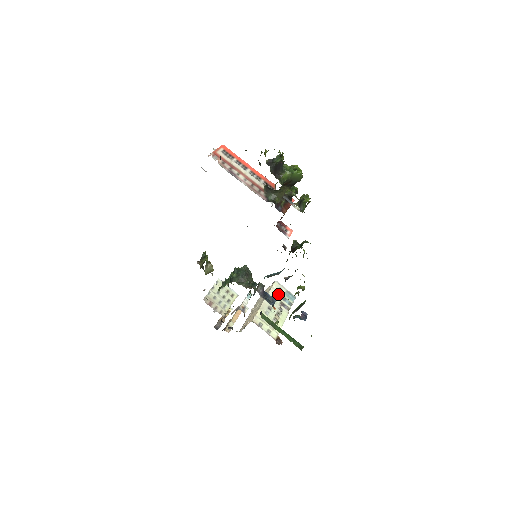
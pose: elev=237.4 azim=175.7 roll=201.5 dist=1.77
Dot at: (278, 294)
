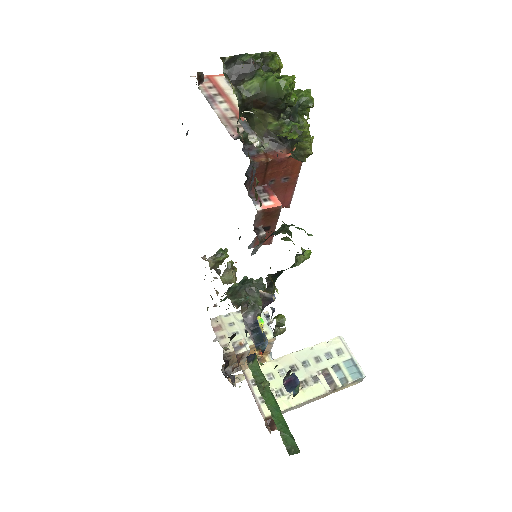
Dot at: (329, 356)
